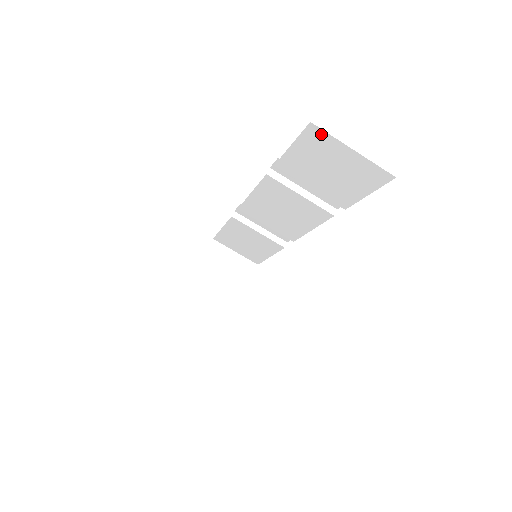
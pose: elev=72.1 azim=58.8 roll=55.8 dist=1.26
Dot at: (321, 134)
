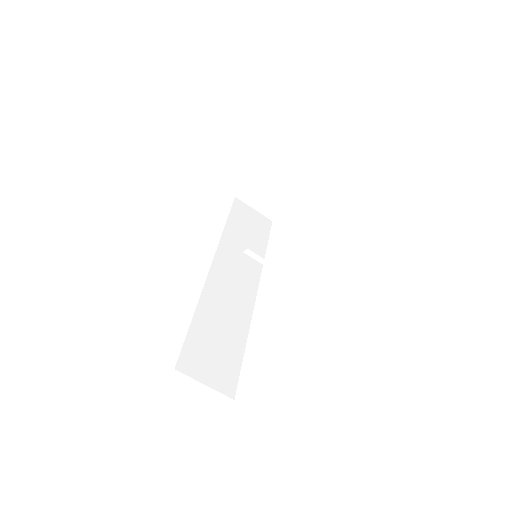
Dot at: occluded
